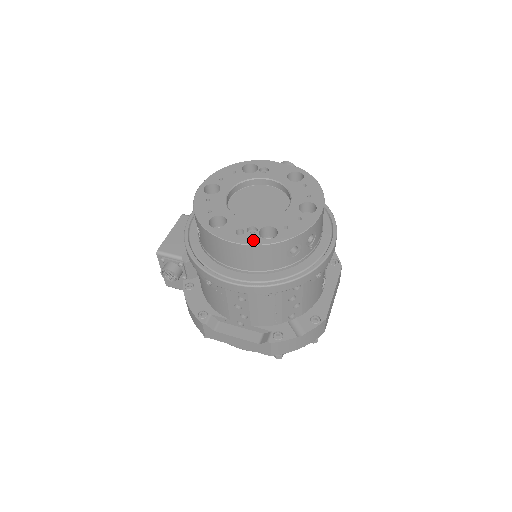
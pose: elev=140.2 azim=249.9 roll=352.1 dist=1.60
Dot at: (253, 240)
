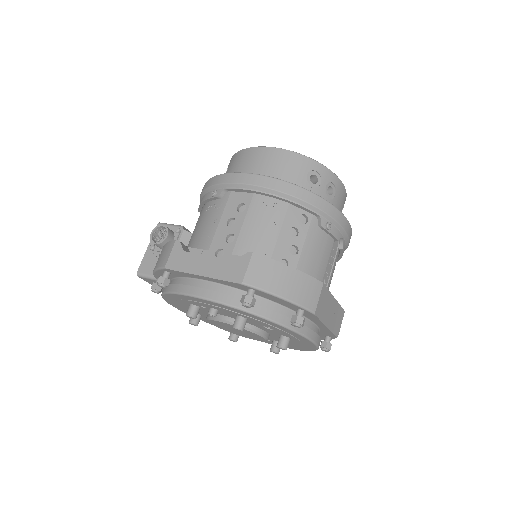
Dot at: occluded
